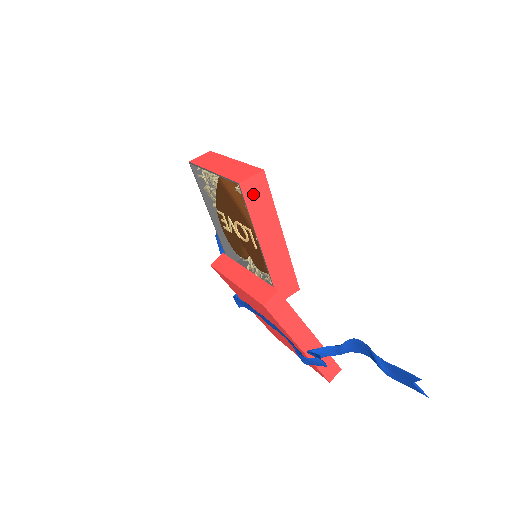
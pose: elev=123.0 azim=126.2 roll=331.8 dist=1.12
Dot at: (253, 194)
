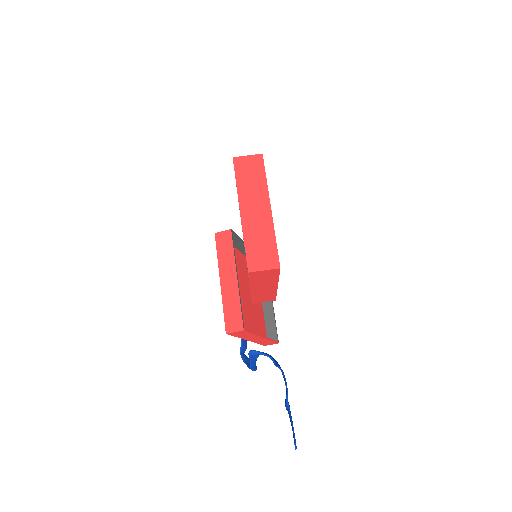
Dot at: (260, 275)
